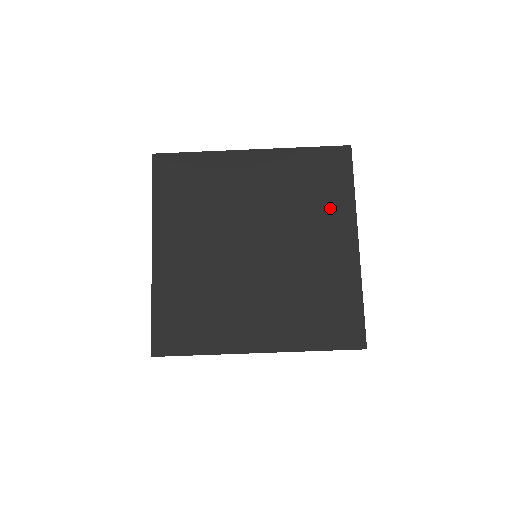
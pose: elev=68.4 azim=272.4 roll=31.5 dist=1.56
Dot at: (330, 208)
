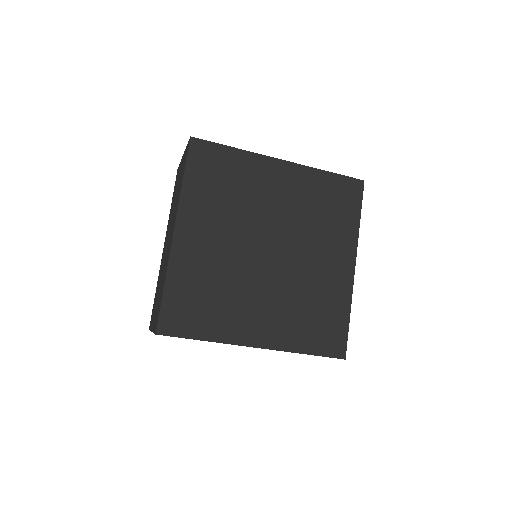
Dot at: (338, 231)
